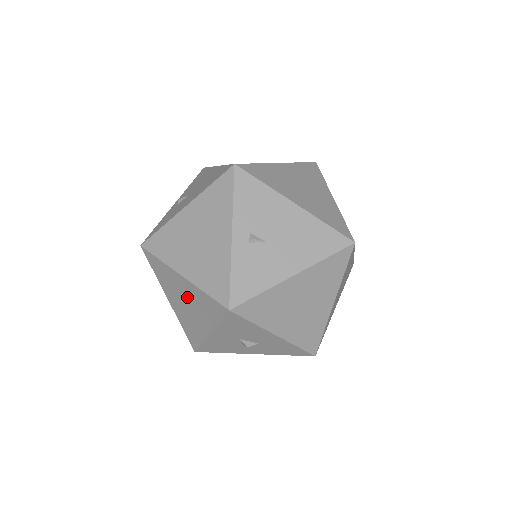
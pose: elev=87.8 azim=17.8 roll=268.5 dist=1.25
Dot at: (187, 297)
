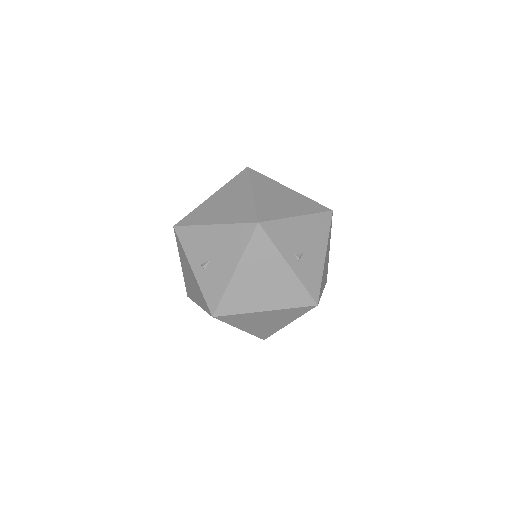
Dot at: (268, 318)
